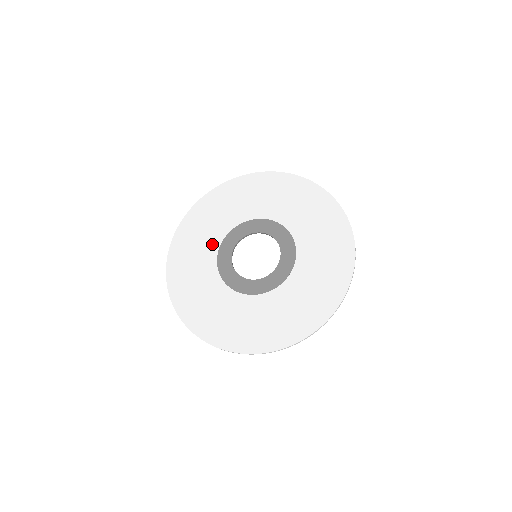
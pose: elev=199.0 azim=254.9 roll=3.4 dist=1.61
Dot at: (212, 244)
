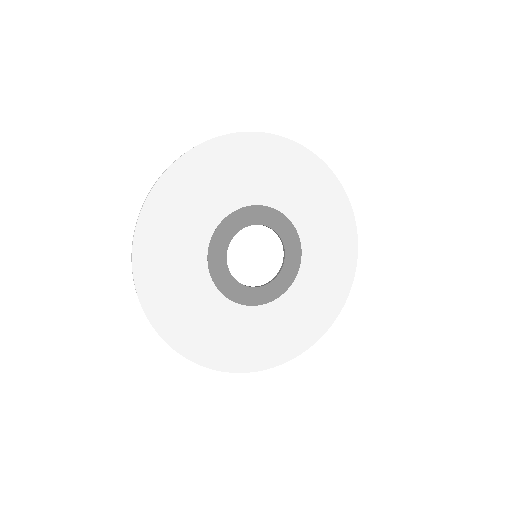
Dot at: (214, 213)
